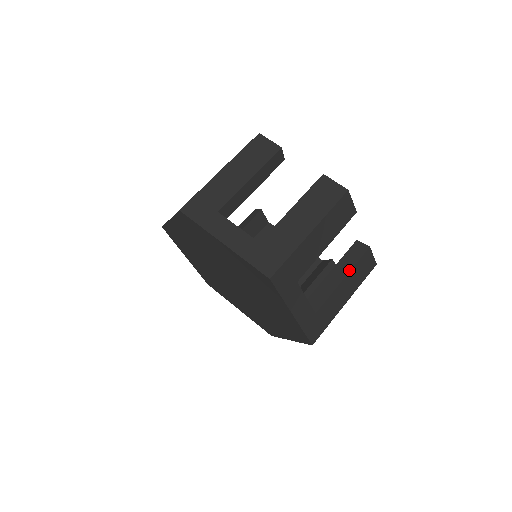
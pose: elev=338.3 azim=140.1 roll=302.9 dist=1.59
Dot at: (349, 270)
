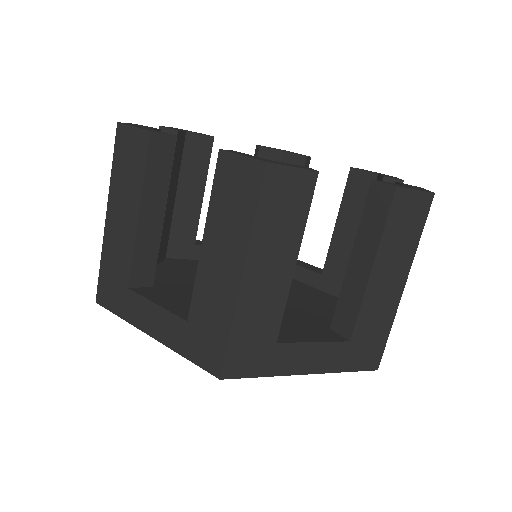
Dot at: occluded
